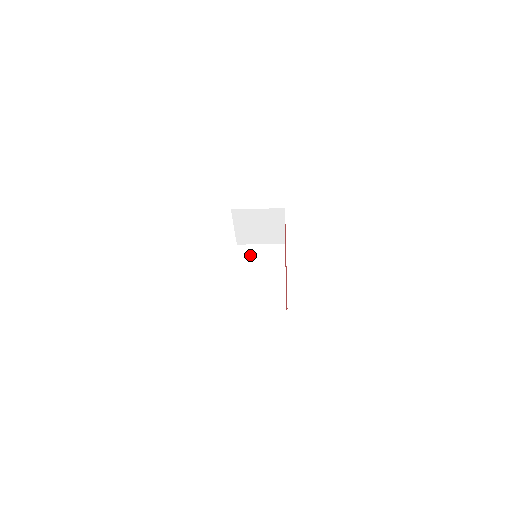
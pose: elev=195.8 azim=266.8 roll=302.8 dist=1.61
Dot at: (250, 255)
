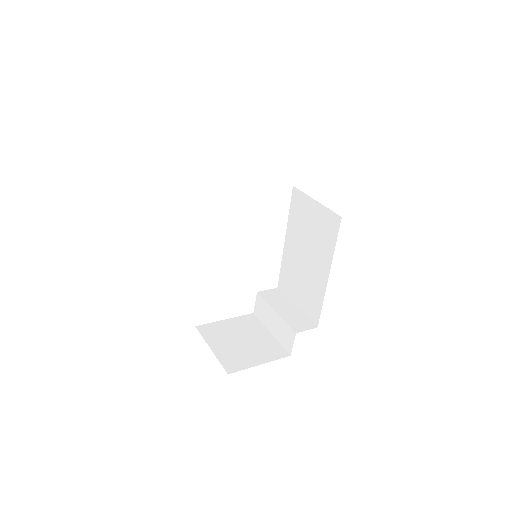
Dot at: (302, 212)
